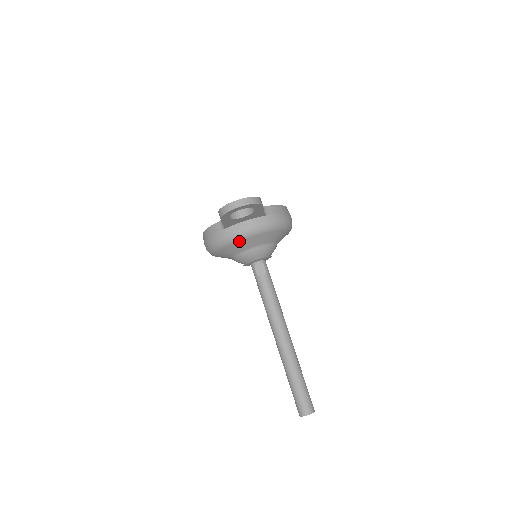
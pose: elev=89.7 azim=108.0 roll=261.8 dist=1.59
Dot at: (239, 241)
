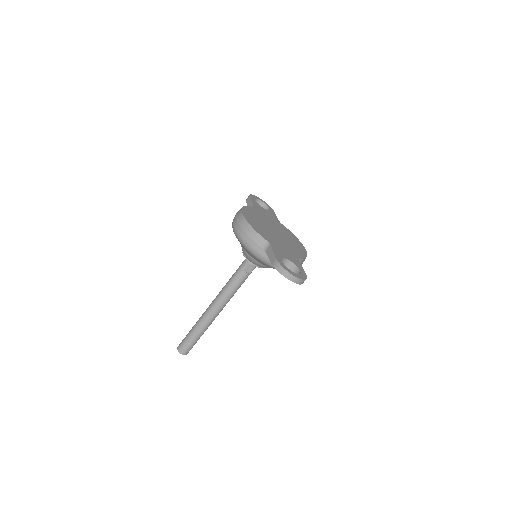
Dot at: (262, 262)
